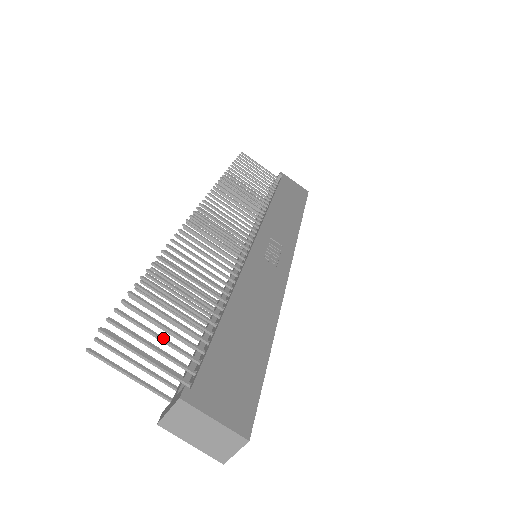
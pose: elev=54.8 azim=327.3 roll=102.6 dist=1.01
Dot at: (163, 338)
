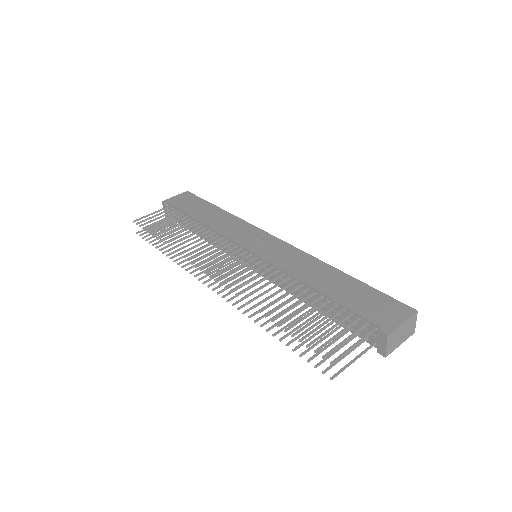
Dot at: (340, 332)
